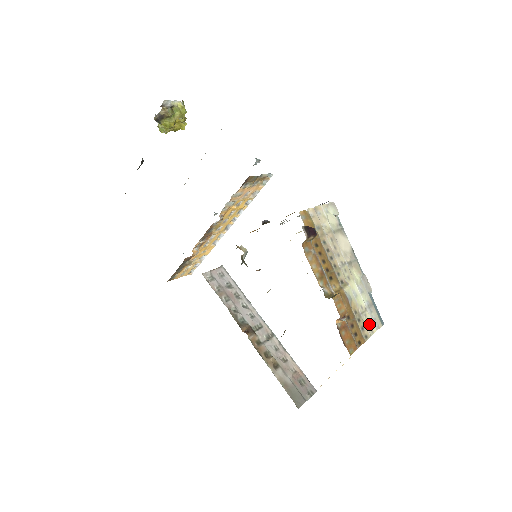
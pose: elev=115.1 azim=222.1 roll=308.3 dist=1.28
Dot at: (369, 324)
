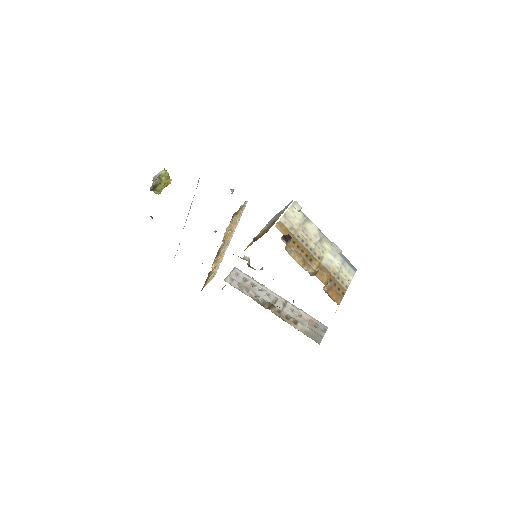
Dot at: (346, 276)
